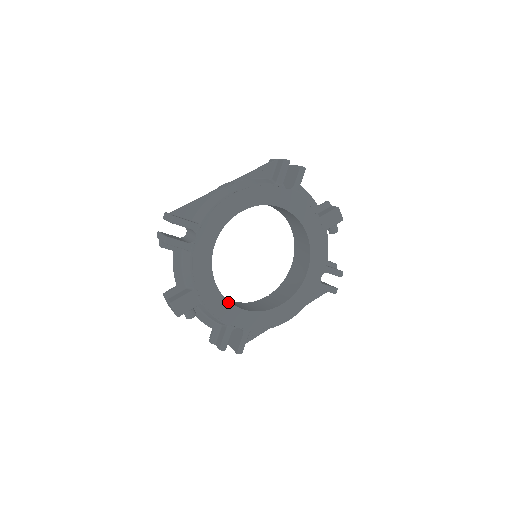
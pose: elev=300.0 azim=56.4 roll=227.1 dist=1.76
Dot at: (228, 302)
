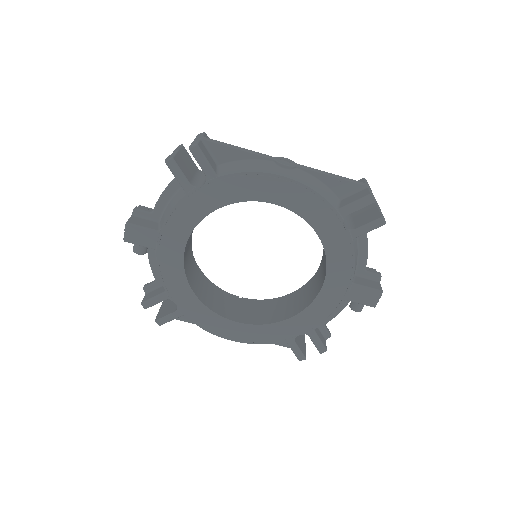
Dot at: (184, 272)
